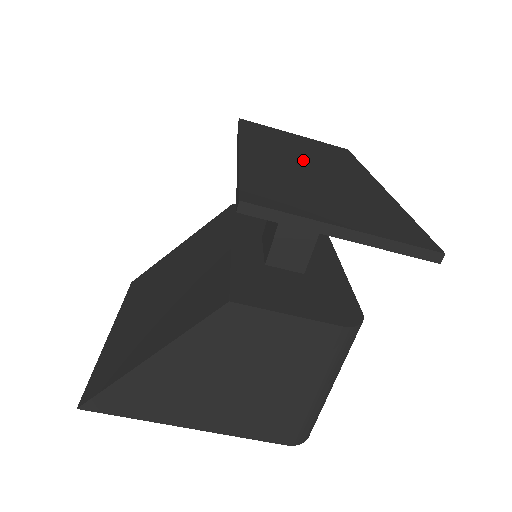
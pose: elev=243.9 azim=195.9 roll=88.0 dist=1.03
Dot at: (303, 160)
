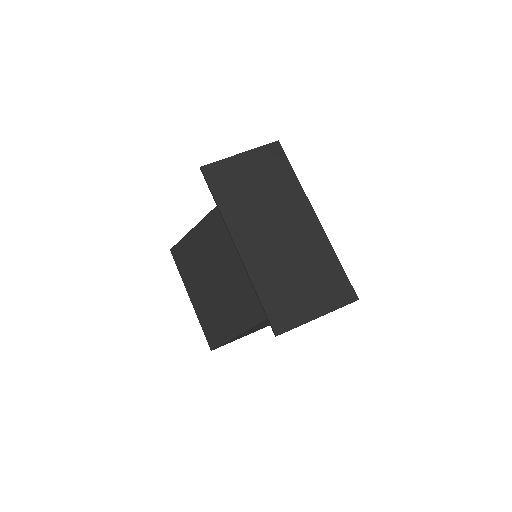
Dot at: (270, 225)
